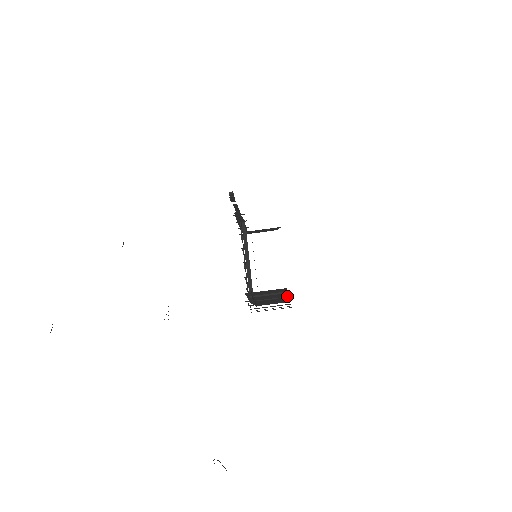
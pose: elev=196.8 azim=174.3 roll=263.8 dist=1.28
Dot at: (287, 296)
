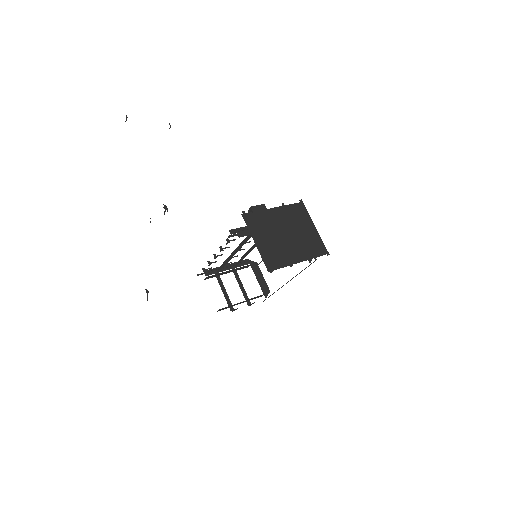
Dot at: occluded
